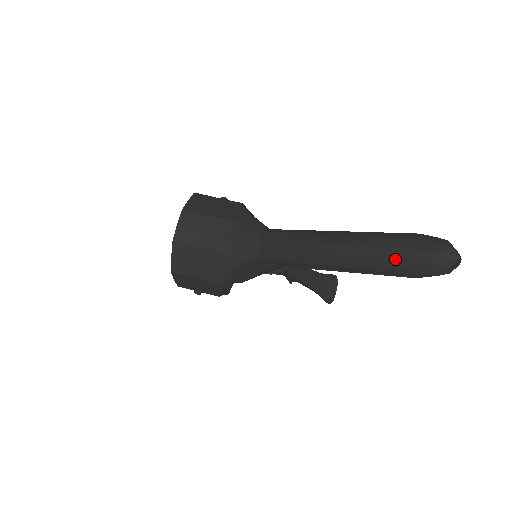
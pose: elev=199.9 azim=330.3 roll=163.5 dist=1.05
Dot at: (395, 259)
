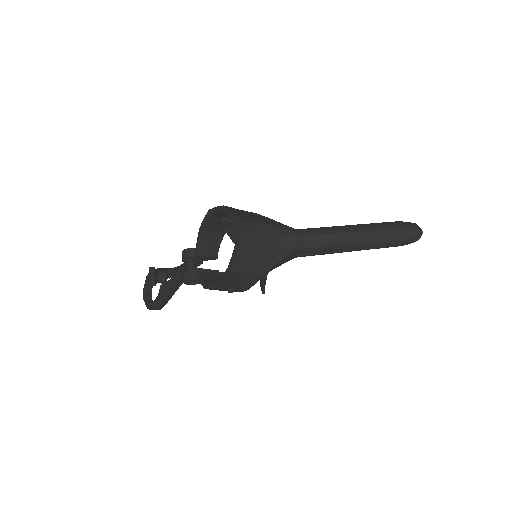
Dot at: (398, 235)
